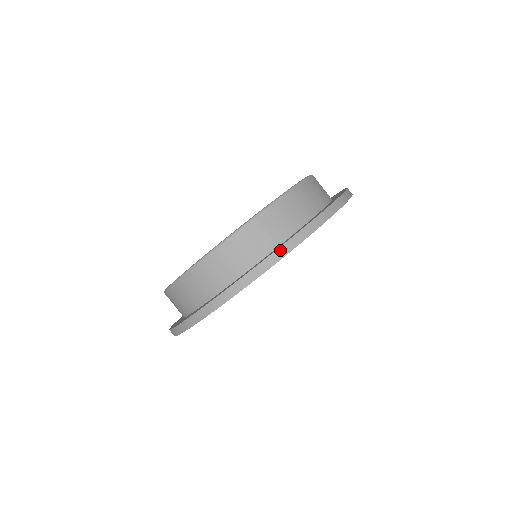
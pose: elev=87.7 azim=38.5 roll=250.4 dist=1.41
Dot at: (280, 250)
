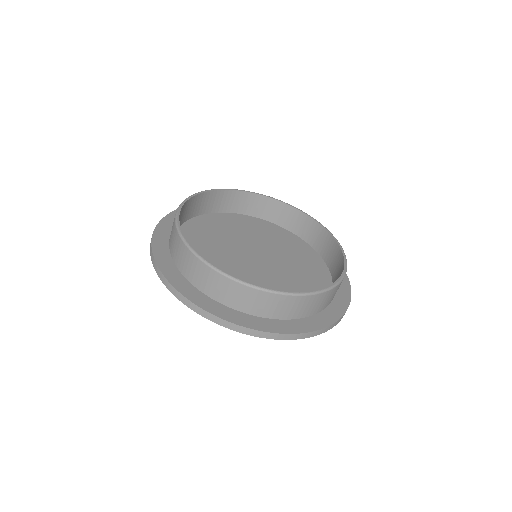
Dot at: (305, 334)
